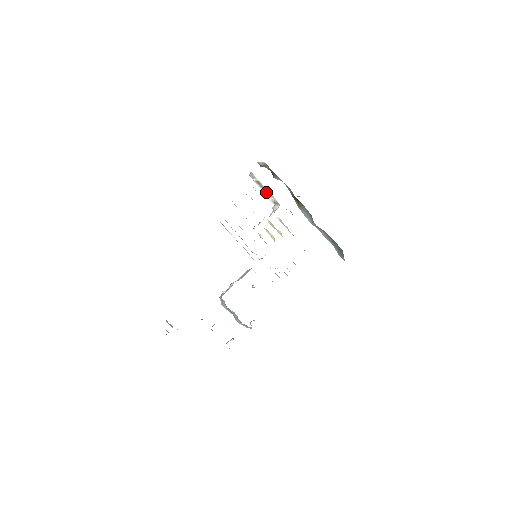
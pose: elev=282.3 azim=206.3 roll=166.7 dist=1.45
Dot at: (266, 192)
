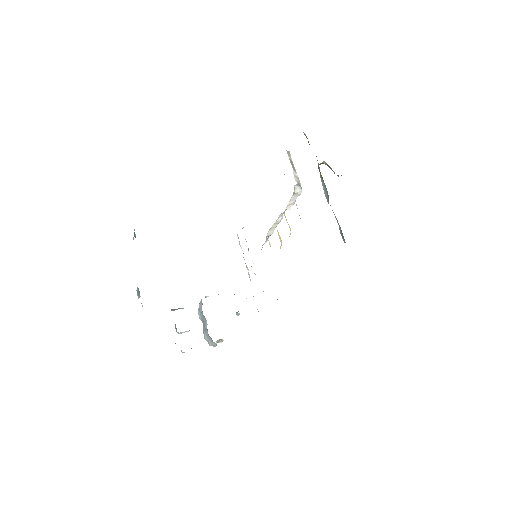
Dot at: (295, 173)
